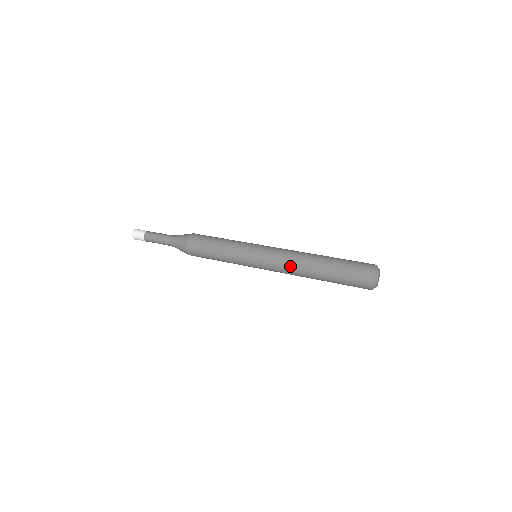
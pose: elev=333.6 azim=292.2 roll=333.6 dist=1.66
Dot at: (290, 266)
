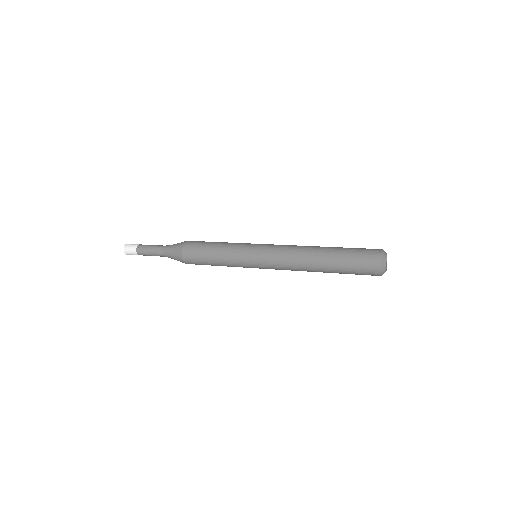
Dot at: (293, 261)
